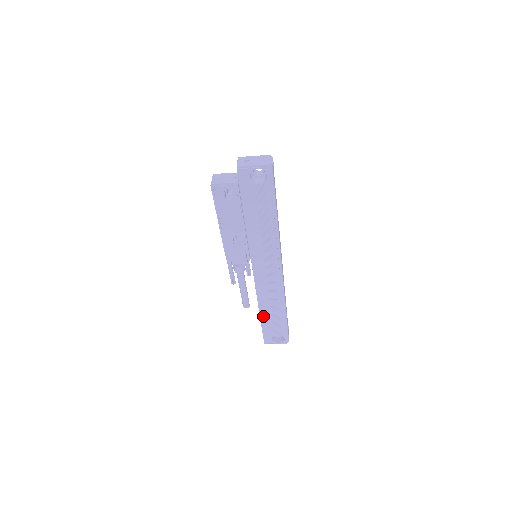
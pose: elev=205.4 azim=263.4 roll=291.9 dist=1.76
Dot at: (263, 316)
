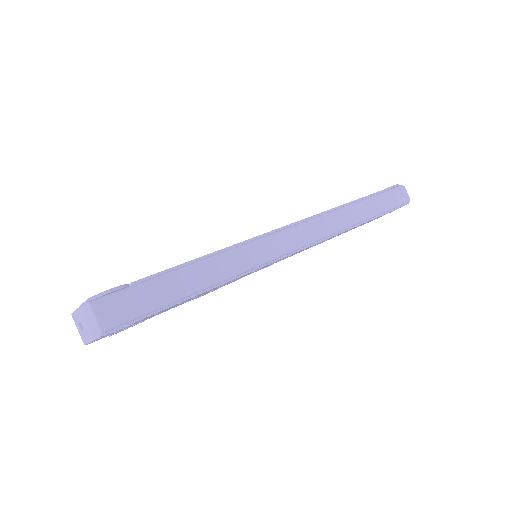
Dot at: (345, 232)
